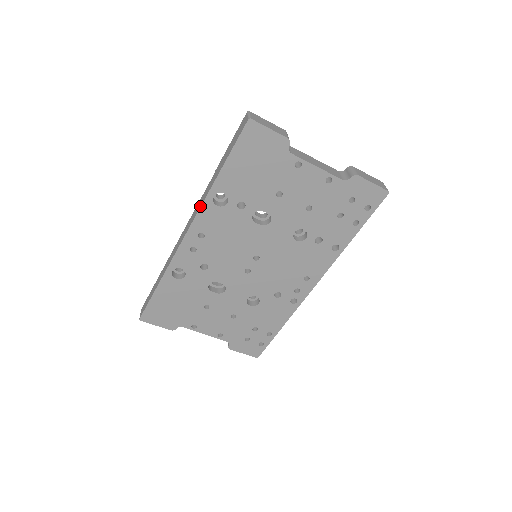
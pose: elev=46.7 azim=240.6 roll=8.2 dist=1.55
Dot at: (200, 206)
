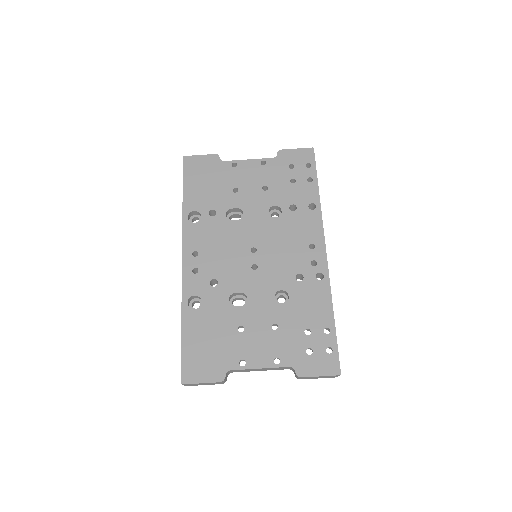
Dot at: (182, 231)
